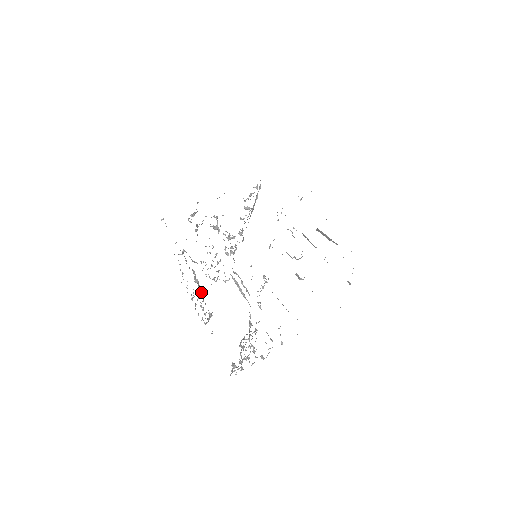
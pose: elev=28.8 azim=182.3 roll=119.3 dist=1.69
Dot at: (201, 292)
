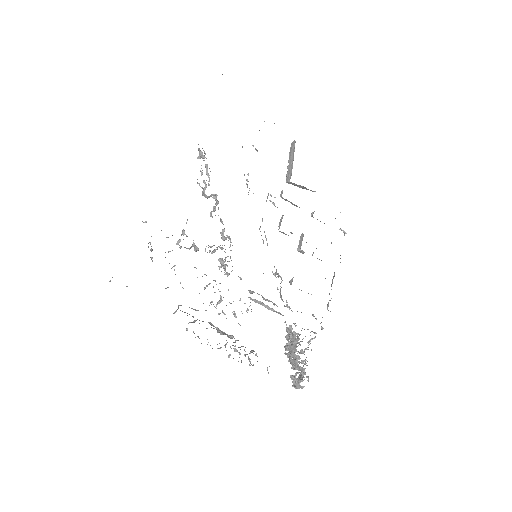
Dot at: occluded
